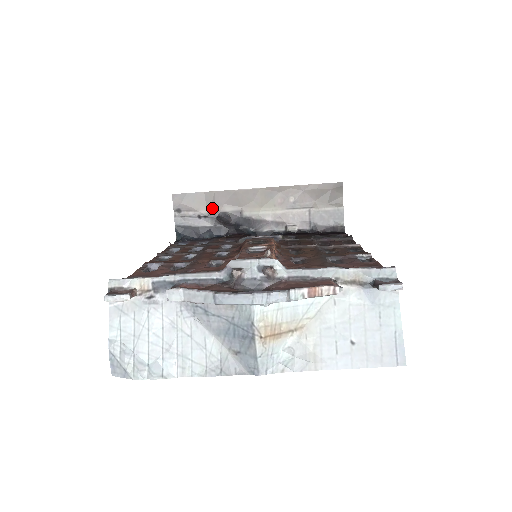
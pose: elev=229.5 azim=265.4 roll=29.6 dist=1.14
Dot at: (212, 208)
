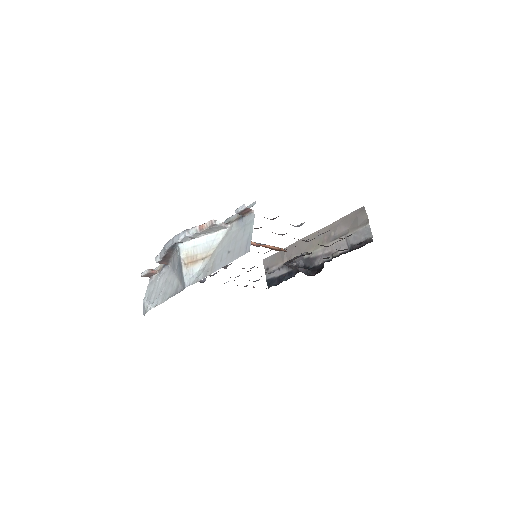
Dot at: (285, 260)
